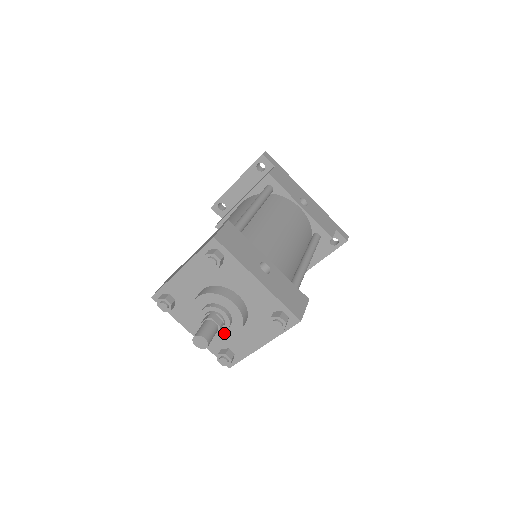
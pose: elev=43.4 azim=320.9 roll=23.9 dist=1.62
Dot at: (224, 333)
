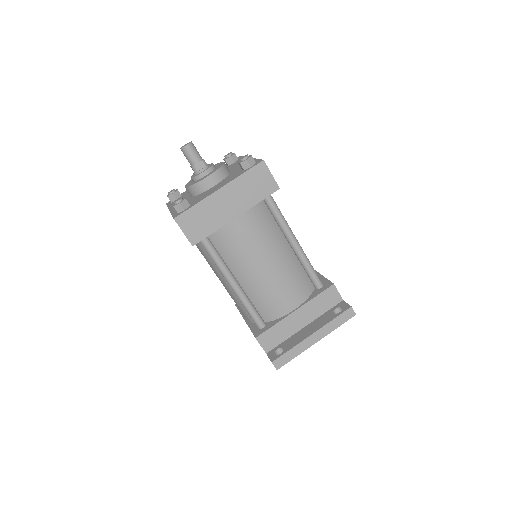
Dot at: (199, 180)
